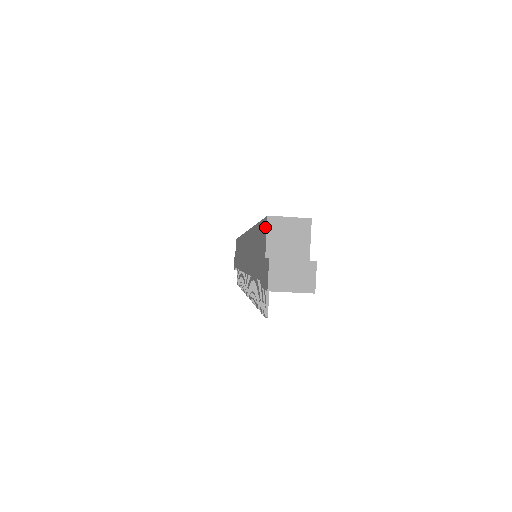
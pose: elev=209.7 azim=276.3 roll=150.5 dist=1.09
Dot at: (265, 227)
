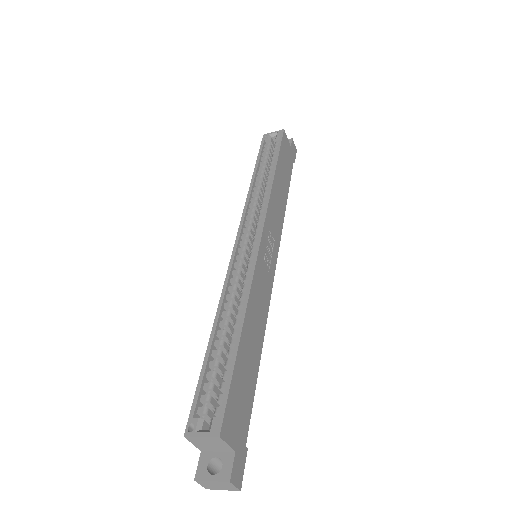
Dot at: (190, 430)
